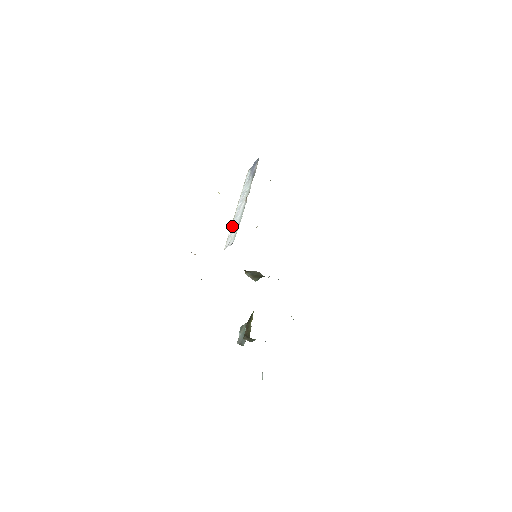
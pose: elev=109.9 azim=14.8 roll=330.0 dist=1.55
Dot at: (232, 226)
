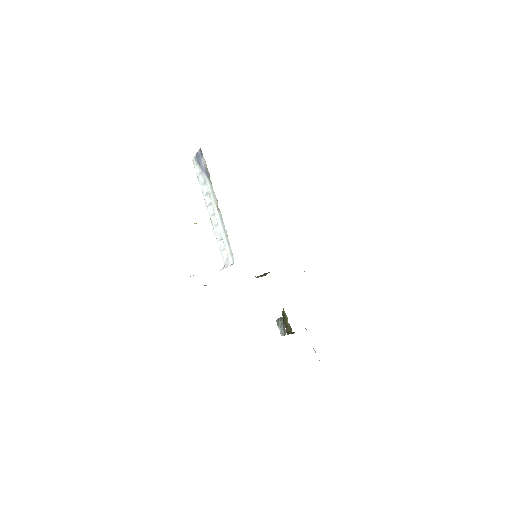
Dot at: (217, 237)
